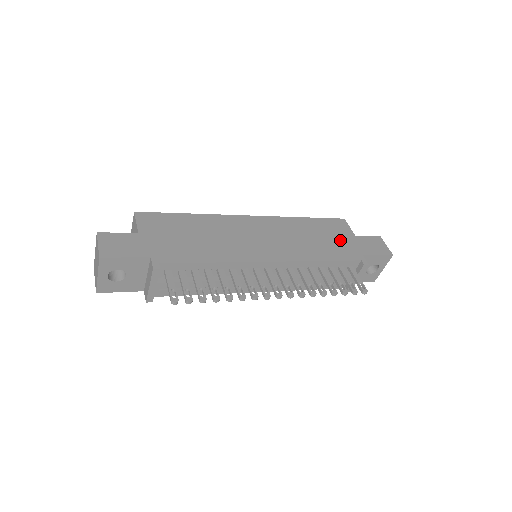
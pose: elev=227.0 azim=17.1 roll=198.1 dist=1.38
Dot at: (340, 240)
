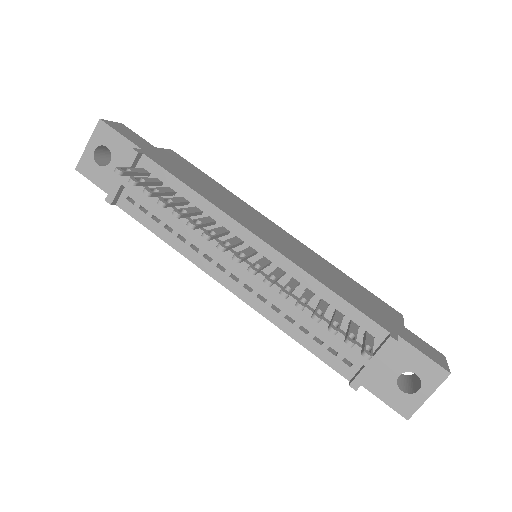
Dot at: (376, 309)
